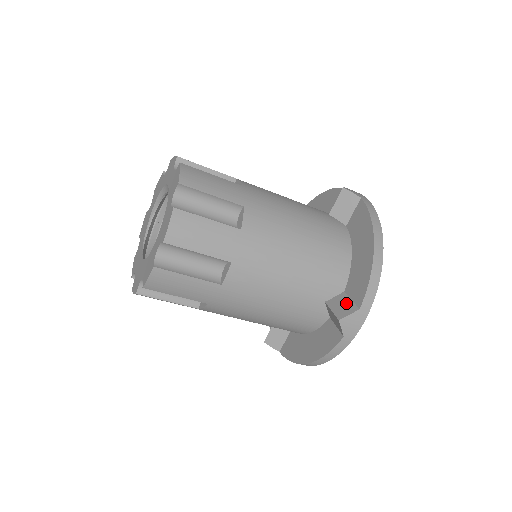
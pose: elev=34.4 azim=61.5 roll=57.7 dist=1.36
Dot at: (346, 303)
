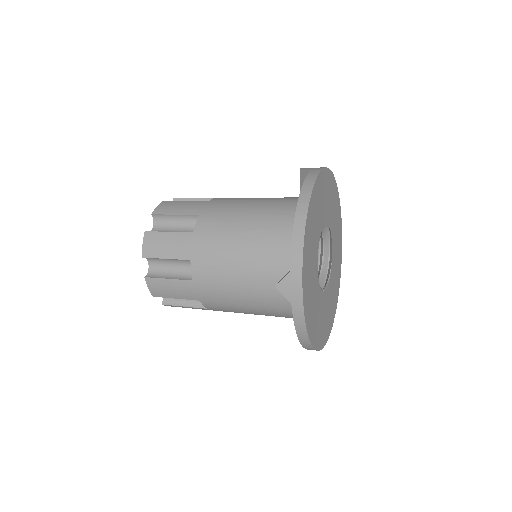
Dot at: occluded
